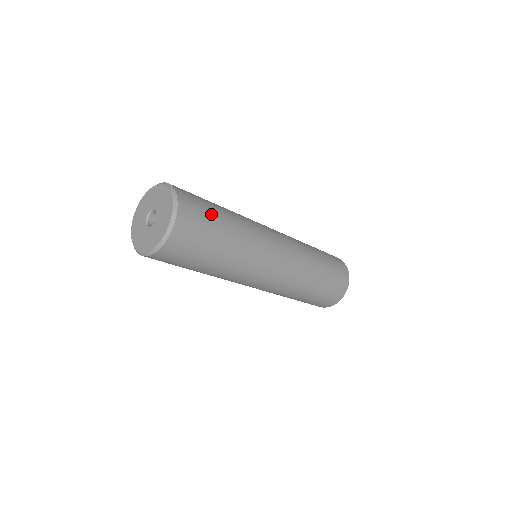
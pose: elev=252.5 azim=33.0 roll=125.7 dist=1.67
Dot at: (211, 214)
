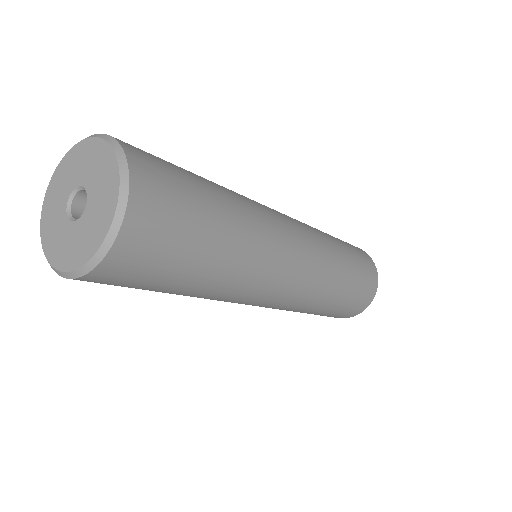
Dot at: (193, 198)
